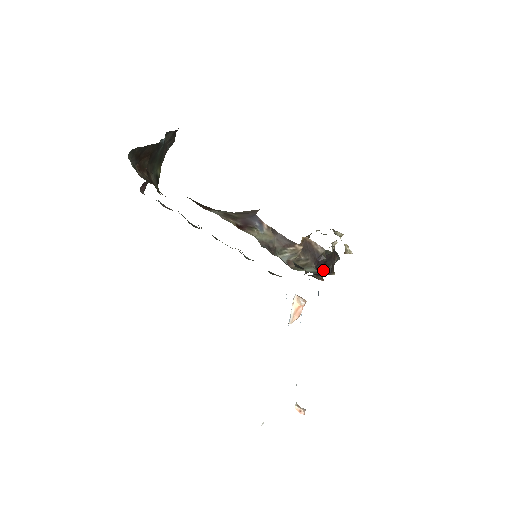
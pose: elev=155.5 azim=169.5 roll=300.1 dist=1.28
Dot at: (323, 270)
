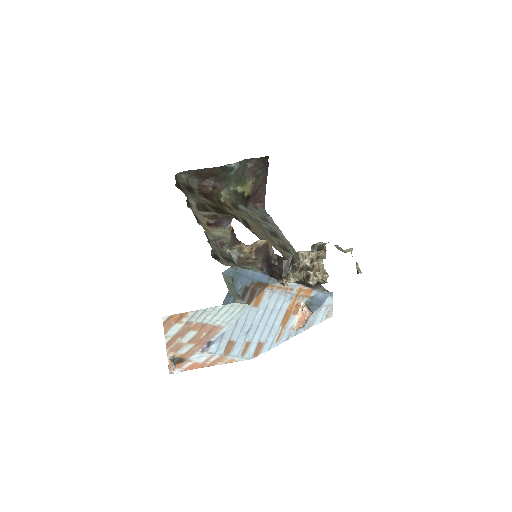
Dot at: (275, 273)
